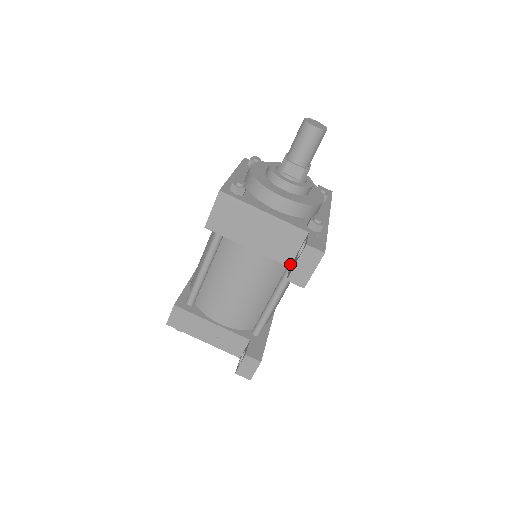
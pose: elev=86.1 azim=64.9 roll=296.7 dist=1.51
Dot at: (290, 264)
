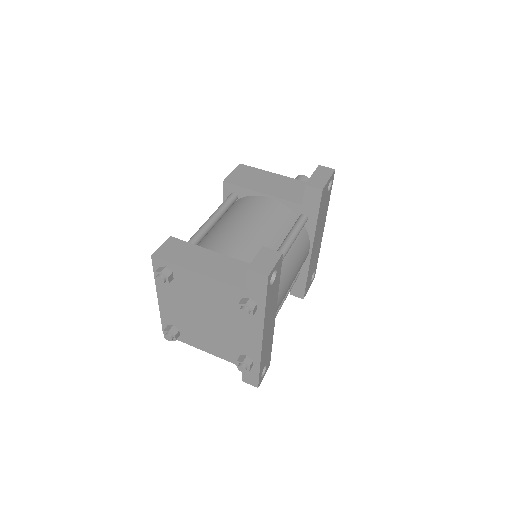
Dot at: (302, 203)
